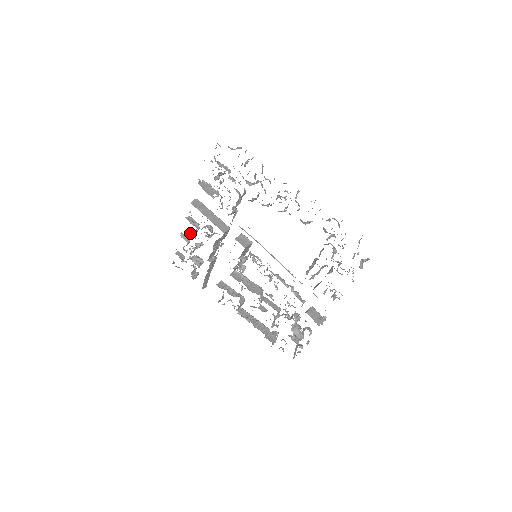
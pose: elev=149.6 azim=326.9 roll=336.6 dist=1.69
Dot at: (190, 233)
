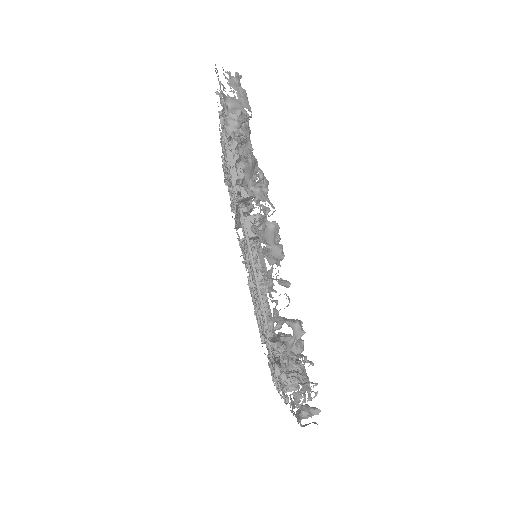
Dot at: occluded
